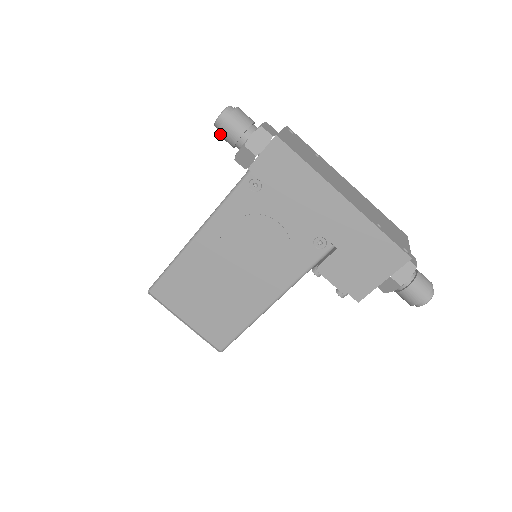
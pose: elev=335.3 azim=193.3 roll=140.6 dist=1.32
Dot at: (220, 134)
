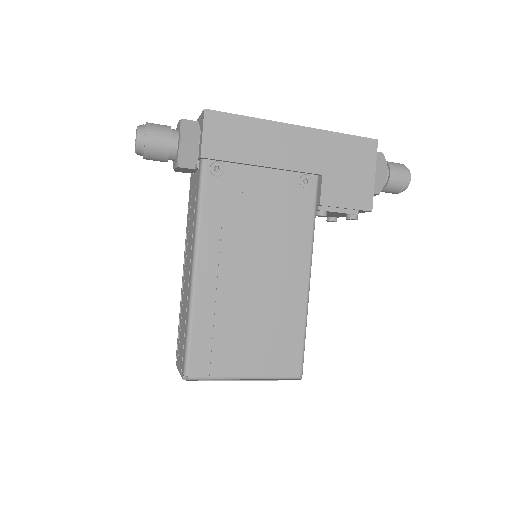
Dot at: (148, 153)
